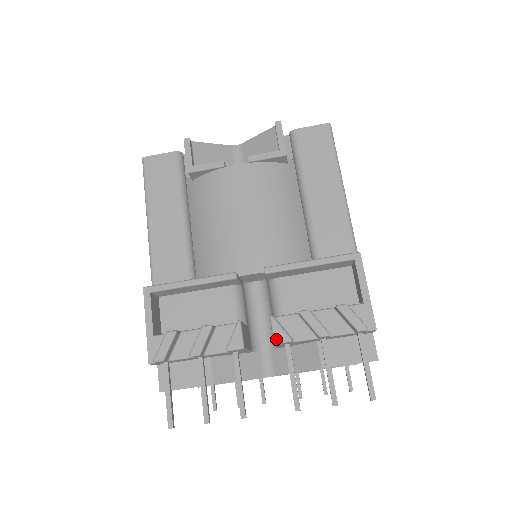
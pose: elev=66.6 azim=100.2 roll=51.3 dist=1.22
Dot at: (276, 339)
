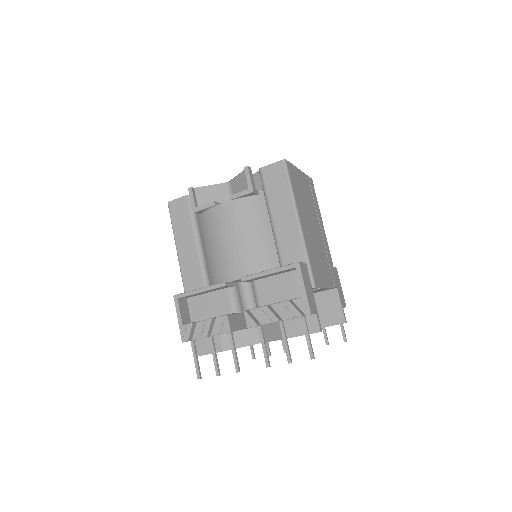
Dot at: (248, 325)
